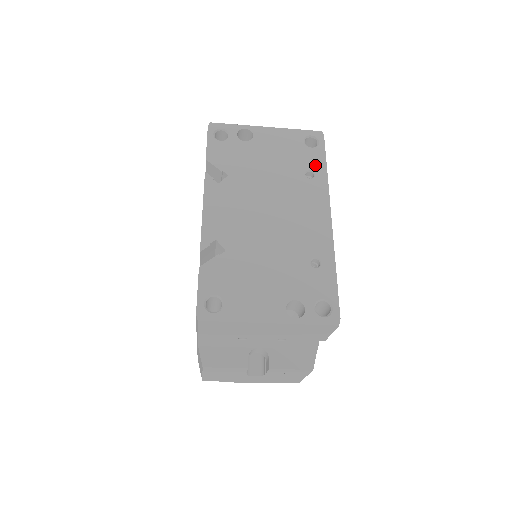
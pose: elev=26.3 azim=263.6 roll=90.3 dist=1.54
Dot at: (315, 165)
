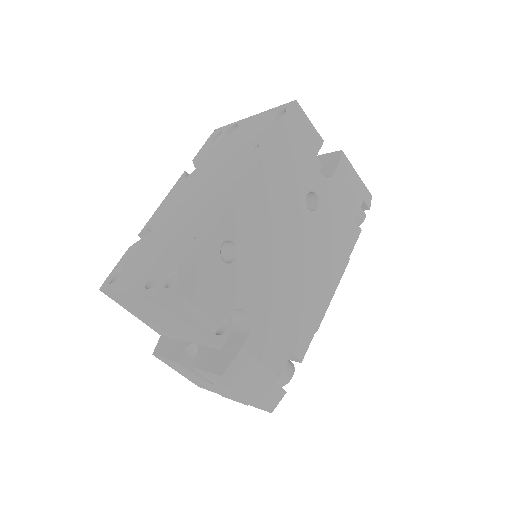
Dot at: (265, 137)
